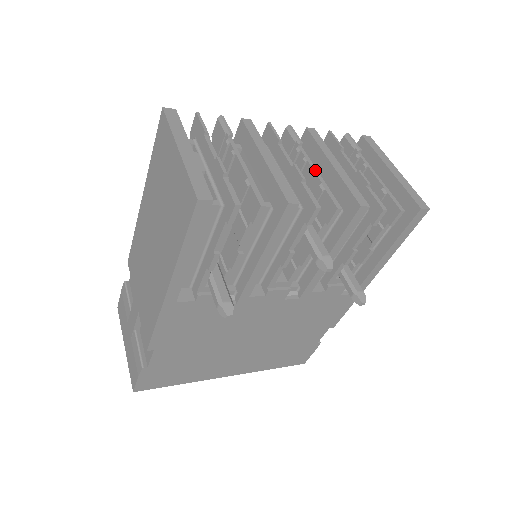
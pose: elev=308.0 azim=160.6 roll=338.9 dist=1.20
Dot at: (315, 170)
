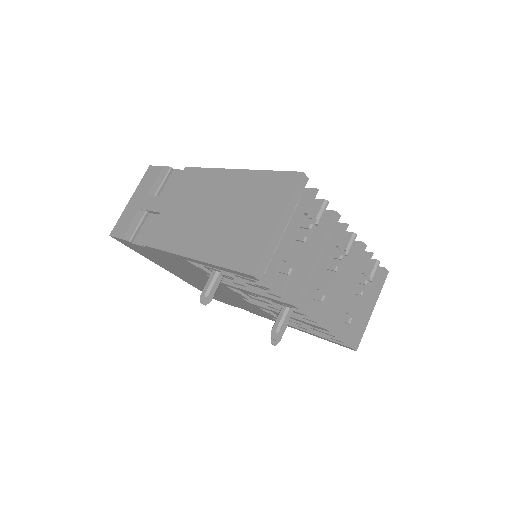
Dot at: (333, 283)
